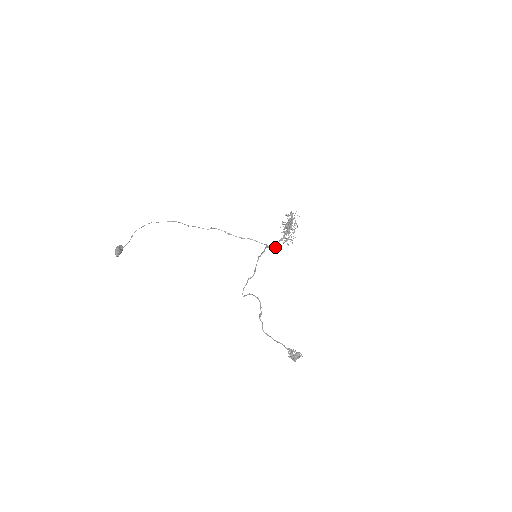
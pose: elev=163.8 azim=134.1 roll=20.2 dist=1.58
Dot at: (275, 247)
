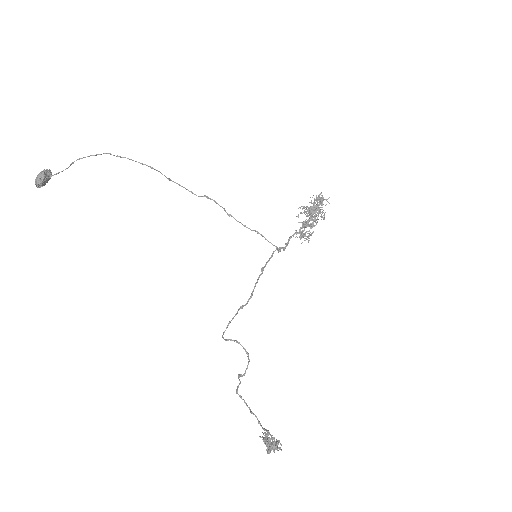
Dot at: (285, 246)
